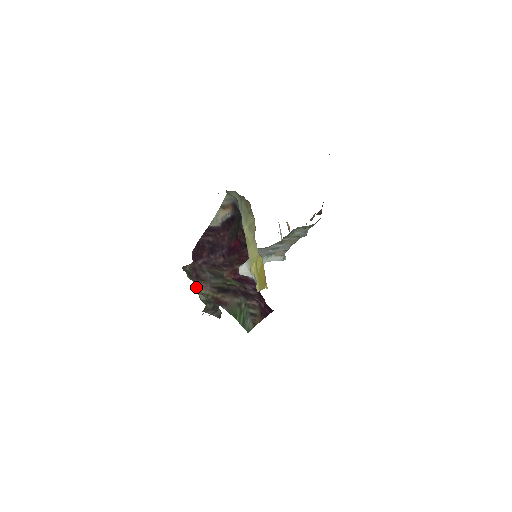
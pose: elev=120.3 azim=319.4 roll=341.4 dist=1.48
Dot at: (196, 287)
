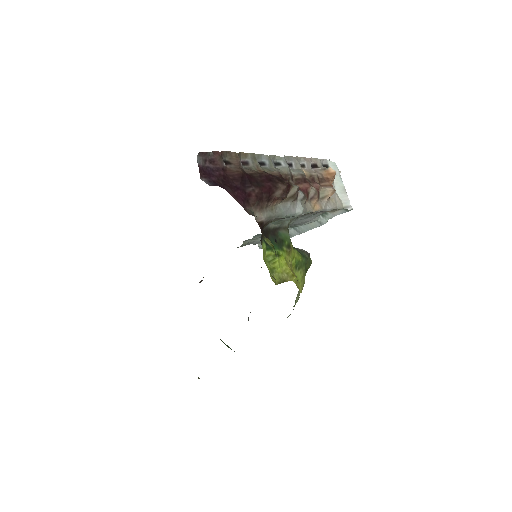
Dot at: occluded
